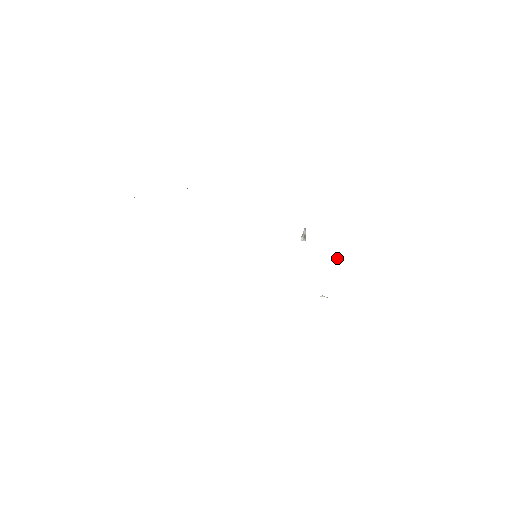
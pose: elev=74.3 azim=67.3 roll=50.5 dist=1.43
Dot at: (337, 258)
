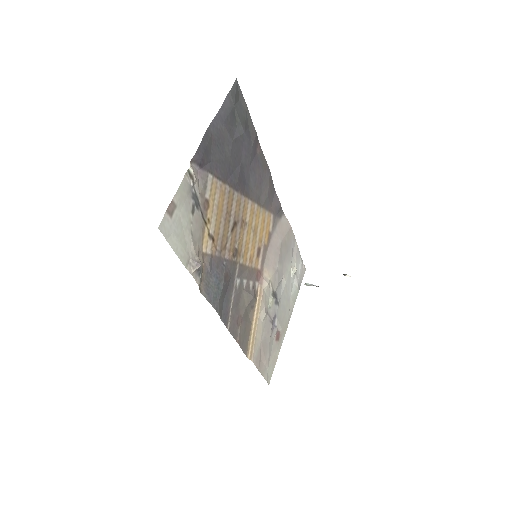
Dot at: (347, 276)
